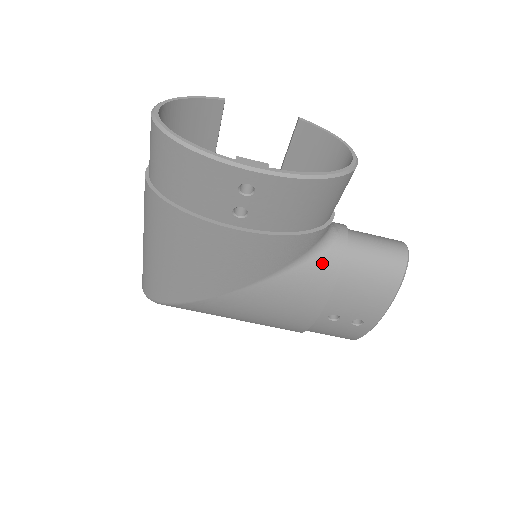
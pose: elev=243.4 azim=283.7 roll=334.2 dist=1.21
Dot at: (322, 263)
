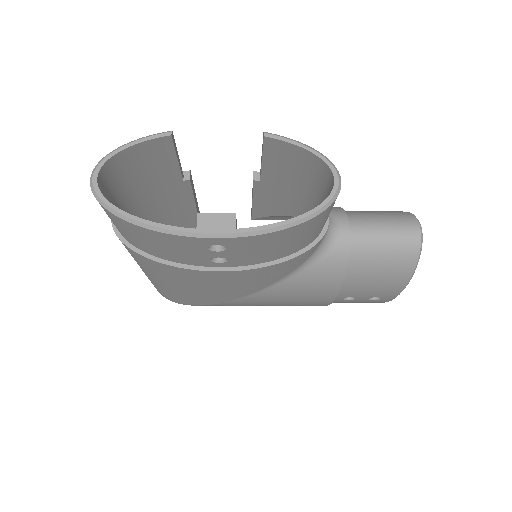
Dot at: (324, 266)
